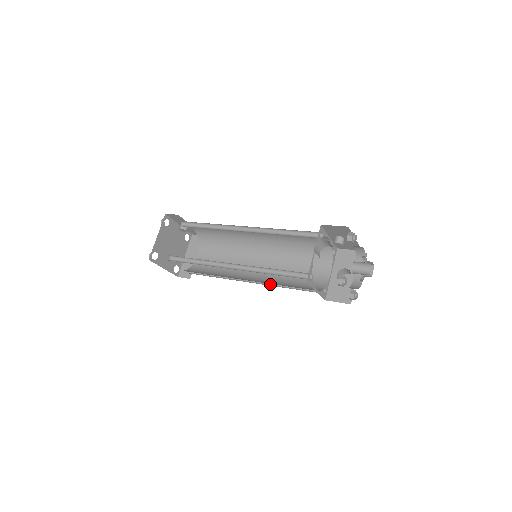
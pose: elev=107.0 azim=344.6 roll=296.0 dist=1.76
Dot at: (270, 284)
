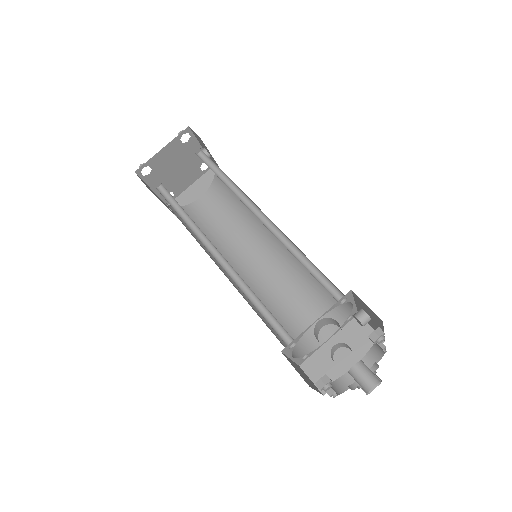
Dot at: occluded
